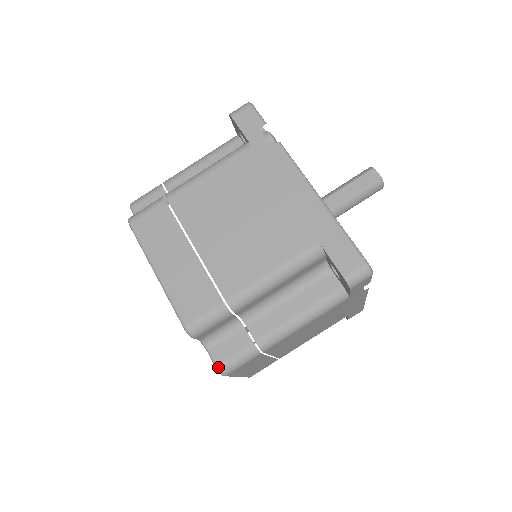
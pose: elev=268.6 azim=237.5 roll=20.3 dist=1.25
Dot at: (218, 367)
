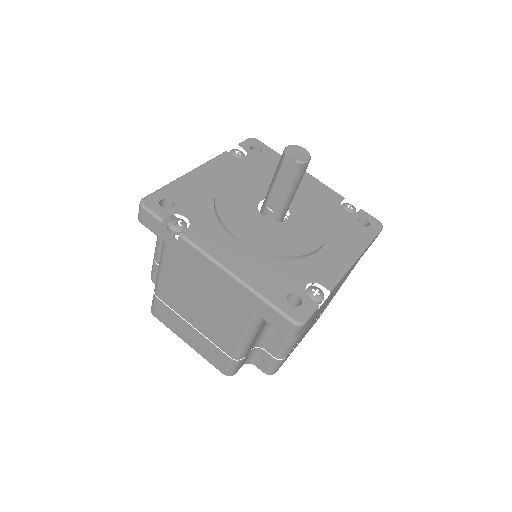
Dot at: occluded
